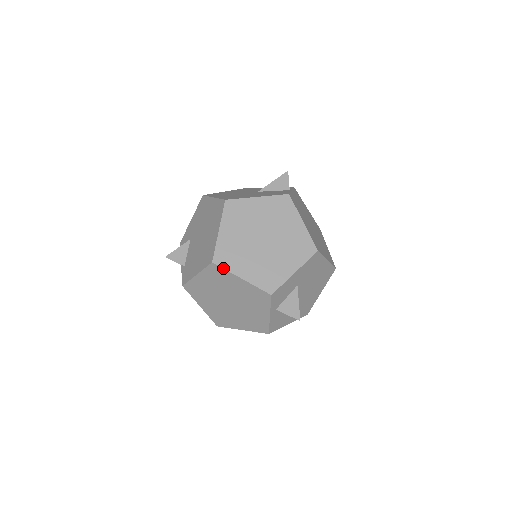
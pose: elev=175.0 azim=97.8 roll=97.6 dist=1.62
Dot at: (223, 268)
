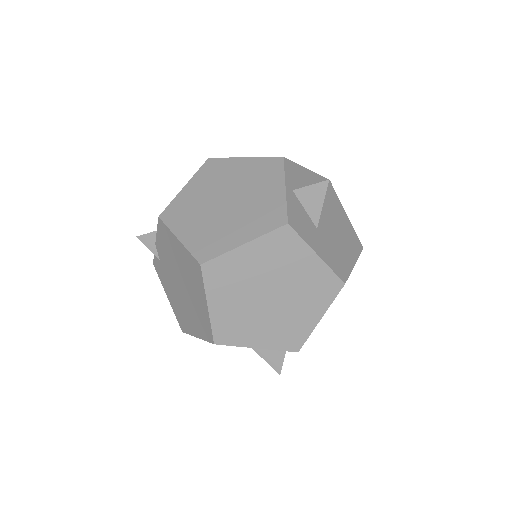
Dot at: (222, 158)
